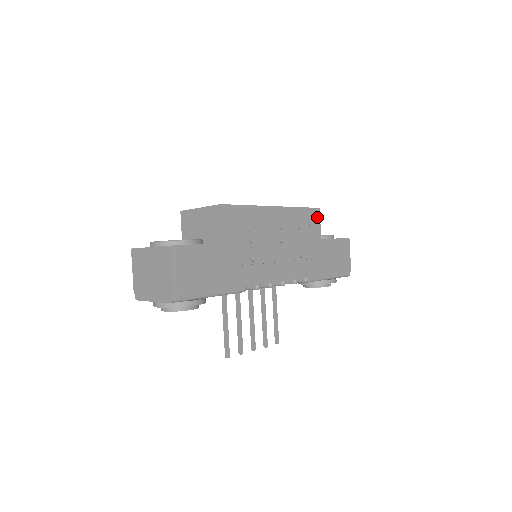
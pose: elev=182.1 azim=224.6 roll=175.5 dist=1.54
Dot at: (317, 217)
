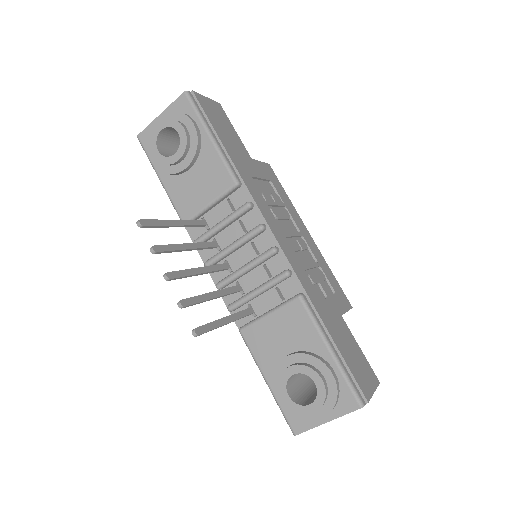
Dot at: (346, 304)
